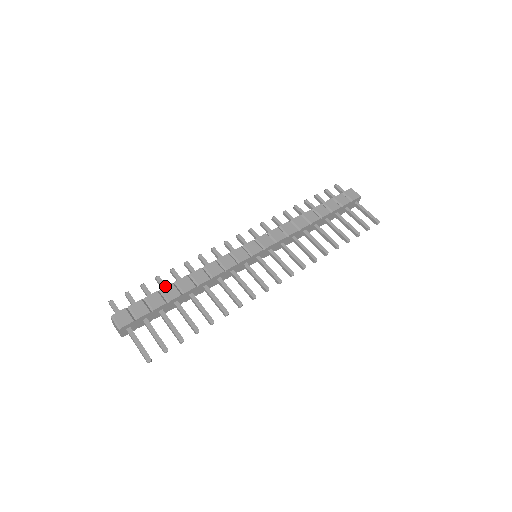
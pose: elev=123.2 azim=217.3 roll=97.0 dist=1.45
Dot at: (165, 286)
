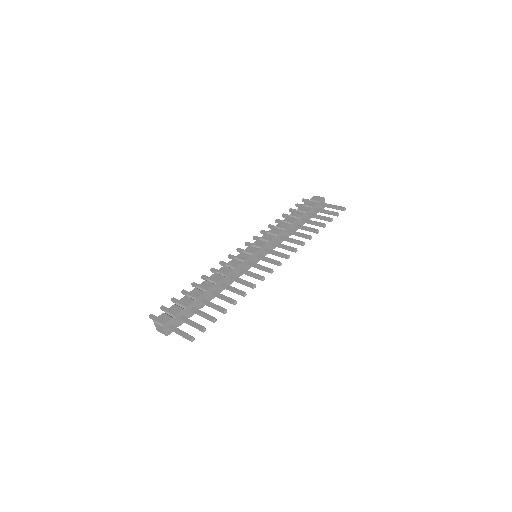
Dot at: occluded
